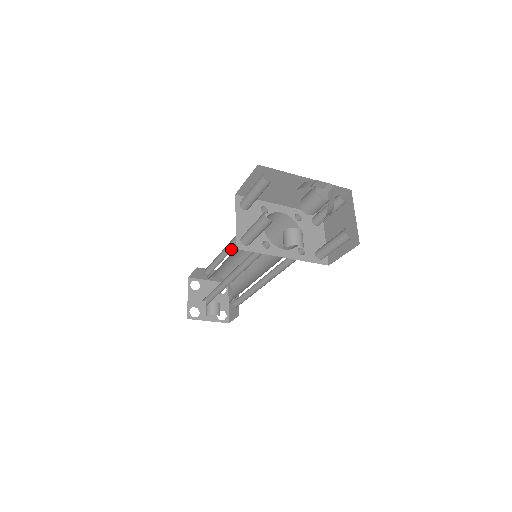
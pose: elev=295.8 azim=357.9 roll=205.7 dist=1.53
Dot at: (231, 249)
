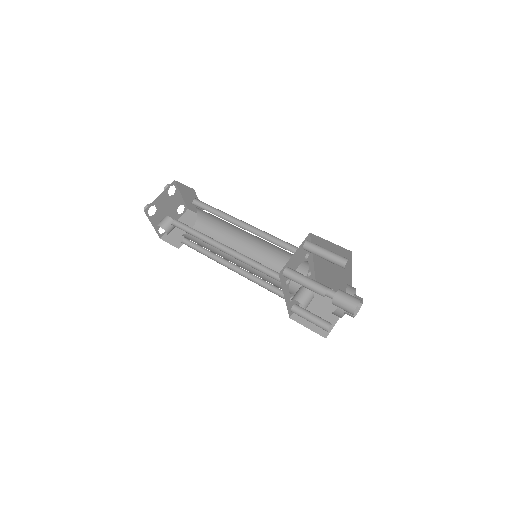
Dot at: (243, 225)
